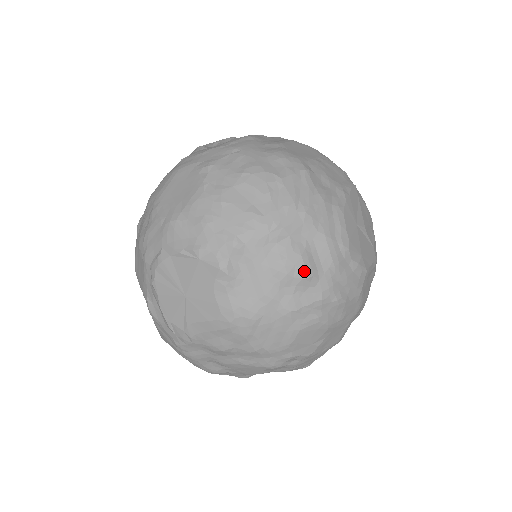
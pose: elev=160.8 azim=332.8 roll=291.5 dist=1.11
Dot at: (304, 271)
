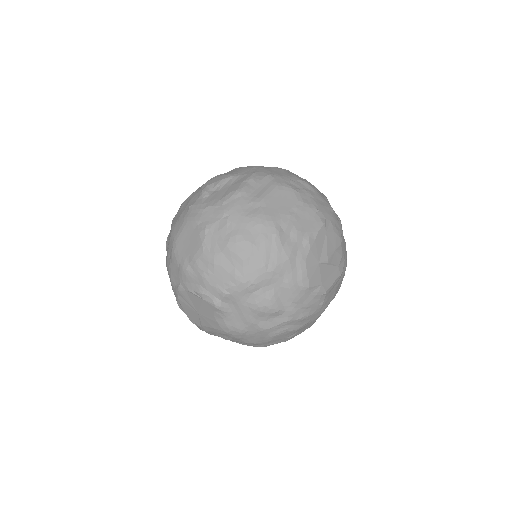
Dot at: (273, 309)
